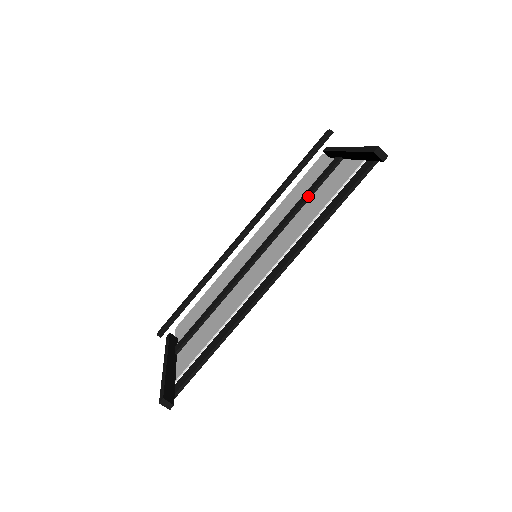
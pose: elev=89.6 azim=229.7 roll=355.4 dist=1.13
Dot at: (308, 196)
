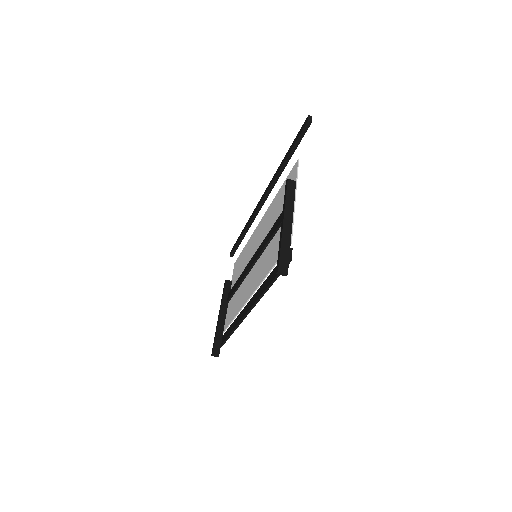
Dot at: (274, 232)
